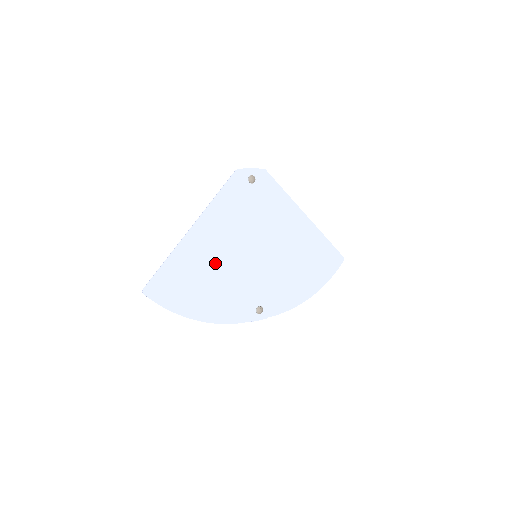
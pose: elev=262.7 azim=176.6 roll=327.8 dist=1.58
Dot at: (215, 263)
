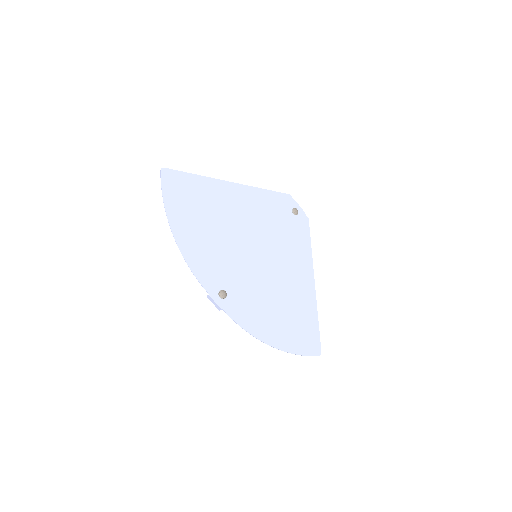
Dot at: (225, 220)
